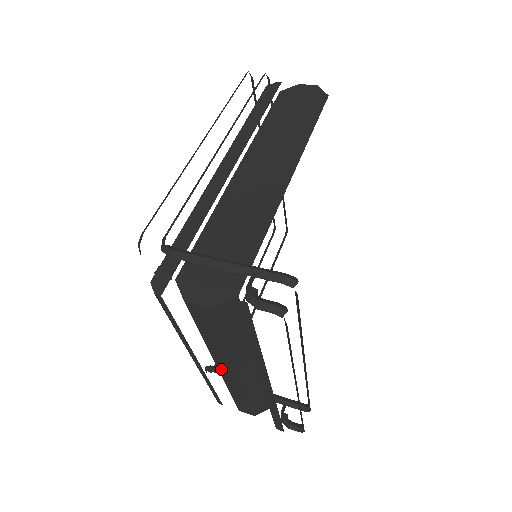
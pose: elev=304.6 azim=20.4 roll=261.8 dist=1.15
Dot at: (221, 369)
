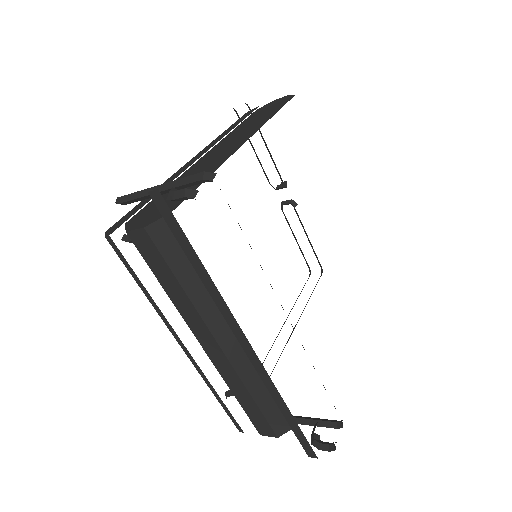
Dot at: (205, 346)
